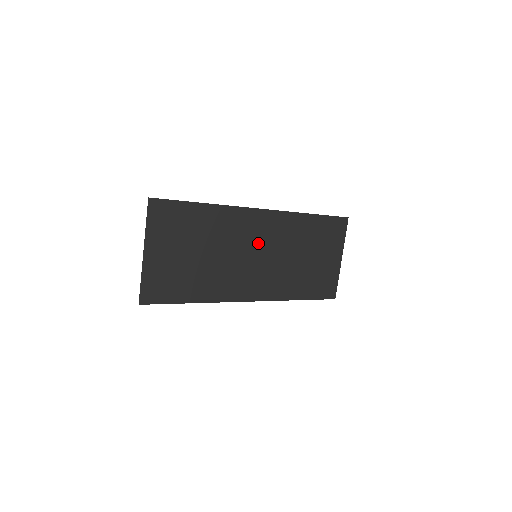
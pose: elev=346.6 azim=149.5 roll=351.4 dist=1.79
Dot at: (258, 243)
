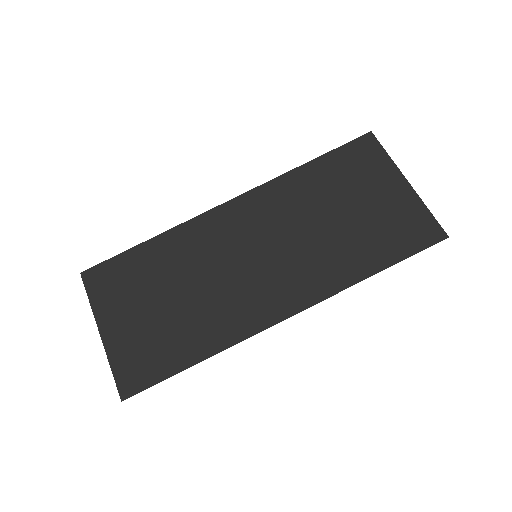
Dot at: (249, 240)
